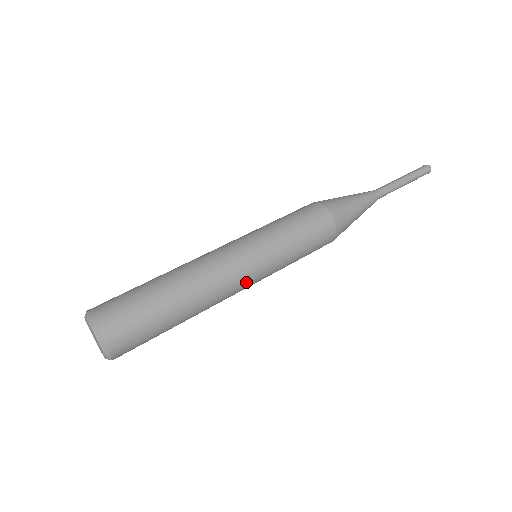
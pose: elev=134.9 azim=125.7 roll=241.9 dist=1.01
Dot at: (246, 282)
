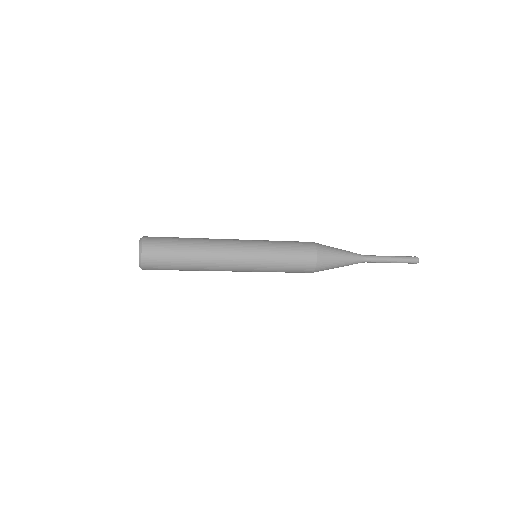
Dot at: (239, 261)
